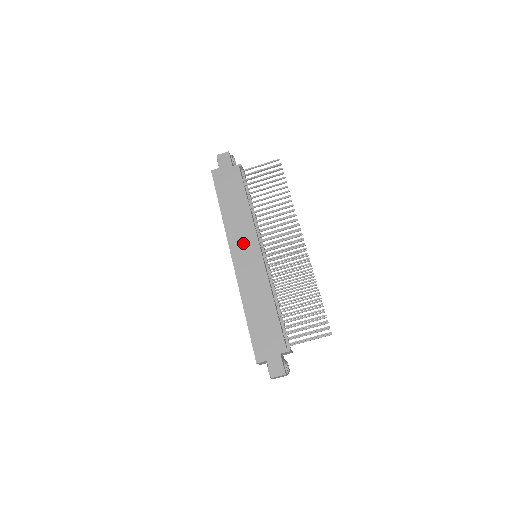
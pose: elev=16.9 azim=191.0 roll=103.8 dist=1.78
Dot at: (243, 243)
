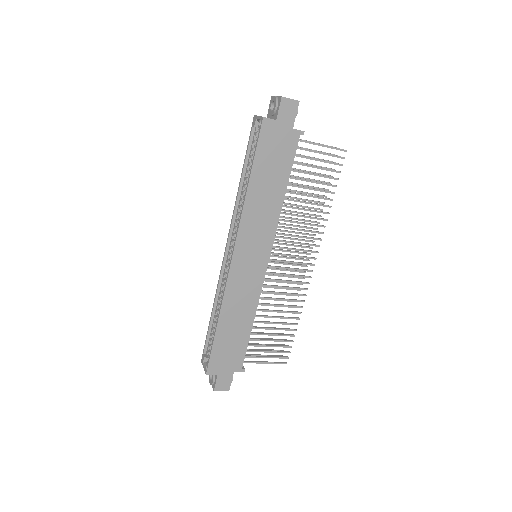
Dot at: (254, 243)
